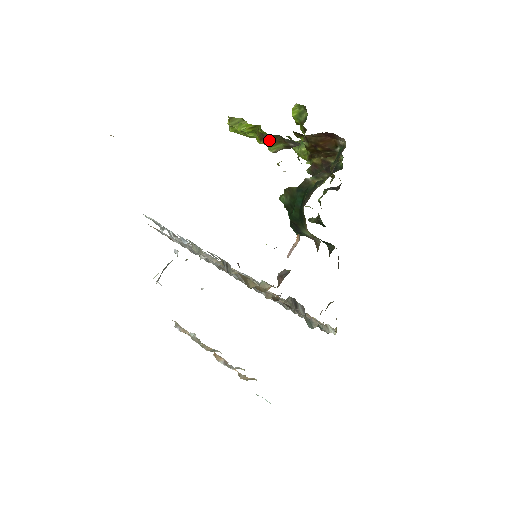
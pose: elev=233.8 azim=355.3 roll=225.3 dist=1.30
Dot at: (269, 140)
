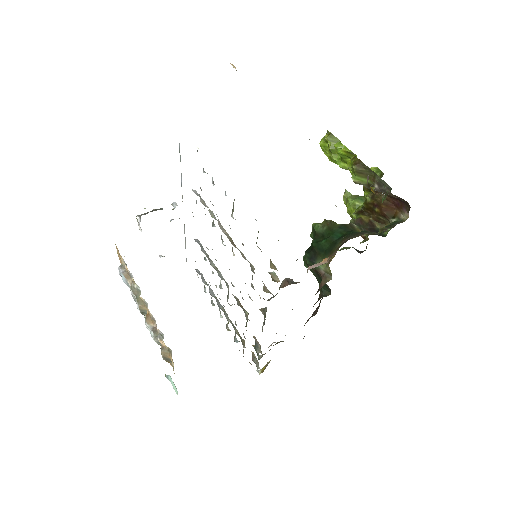
Dot at: (362, 169)
